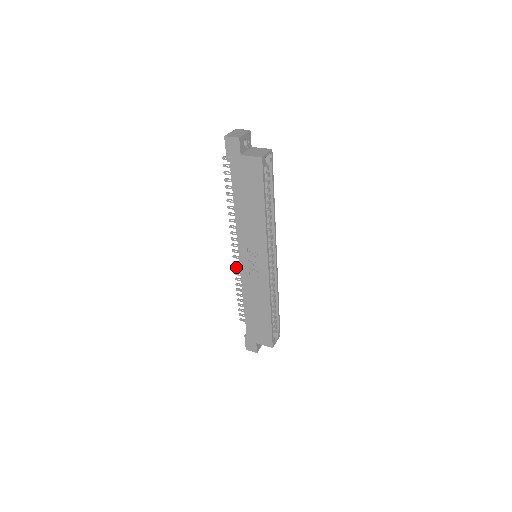
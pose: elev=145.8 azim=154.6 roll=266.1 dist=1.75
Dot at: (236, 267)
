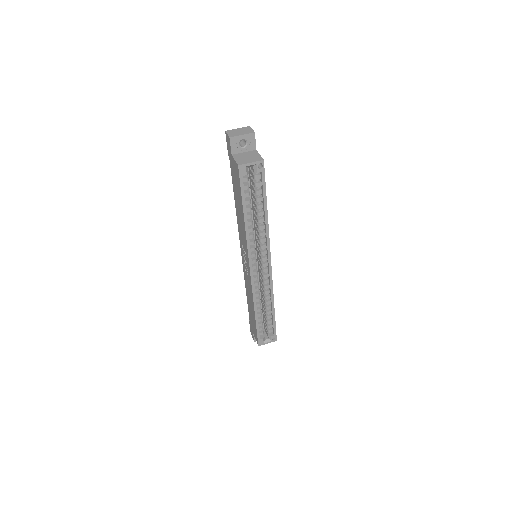
Dot at: occluded
